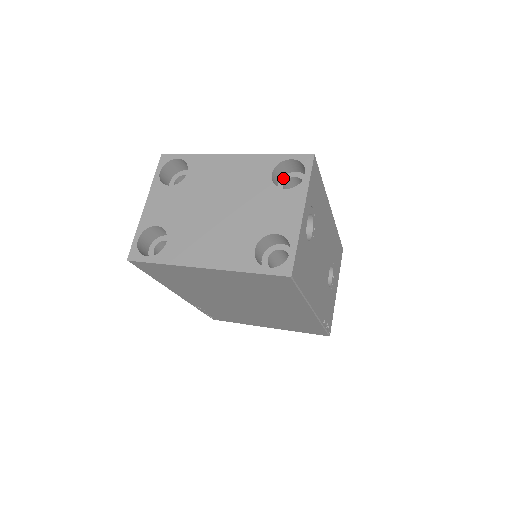
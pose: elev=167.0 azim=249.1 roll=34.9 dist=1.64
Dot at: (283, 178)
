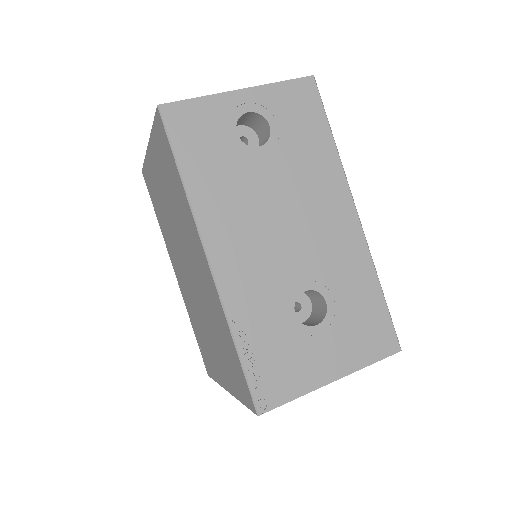
Dot at: occluded
